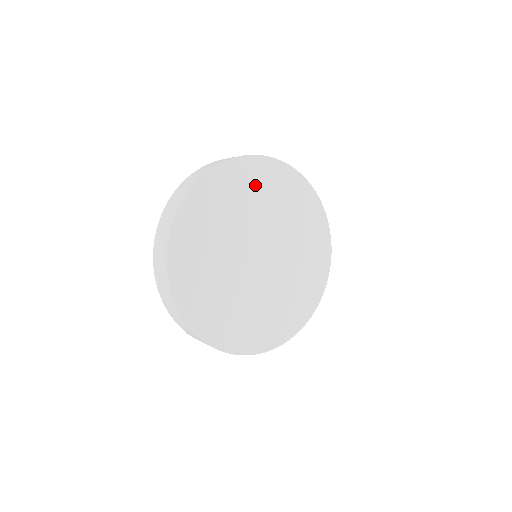
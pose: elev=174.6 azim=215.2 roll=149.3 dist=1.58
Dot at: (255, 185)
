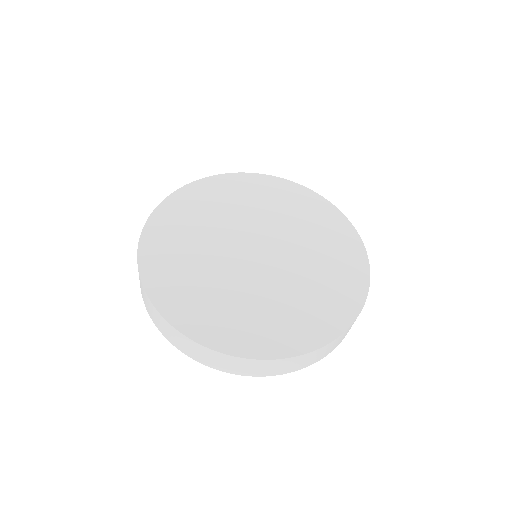
Dot at: (188, 216)
